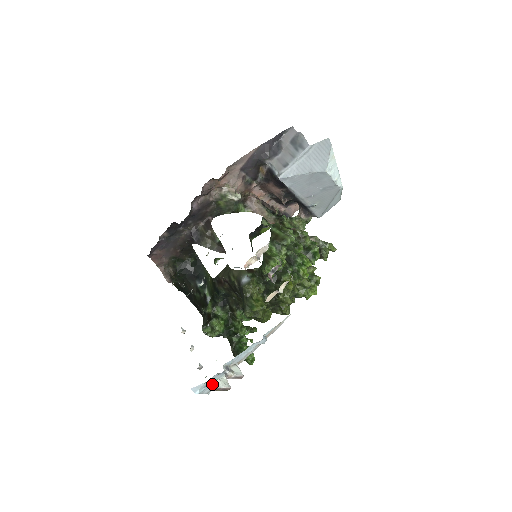
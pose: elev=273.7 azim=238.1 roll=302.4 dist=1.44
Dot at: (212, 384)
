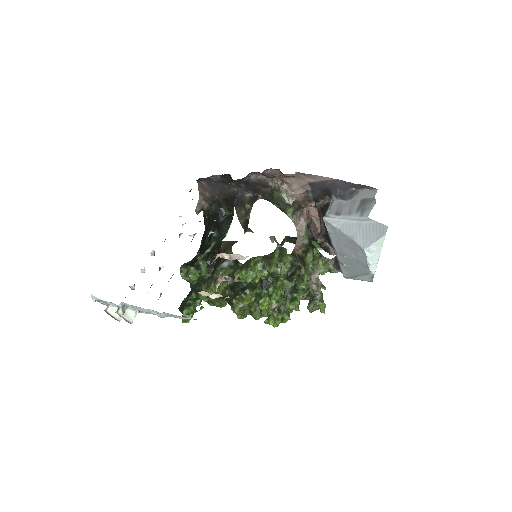
Dot at: (108, 306)
